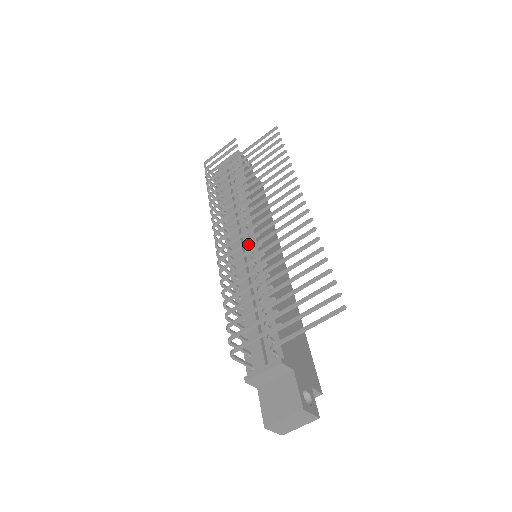
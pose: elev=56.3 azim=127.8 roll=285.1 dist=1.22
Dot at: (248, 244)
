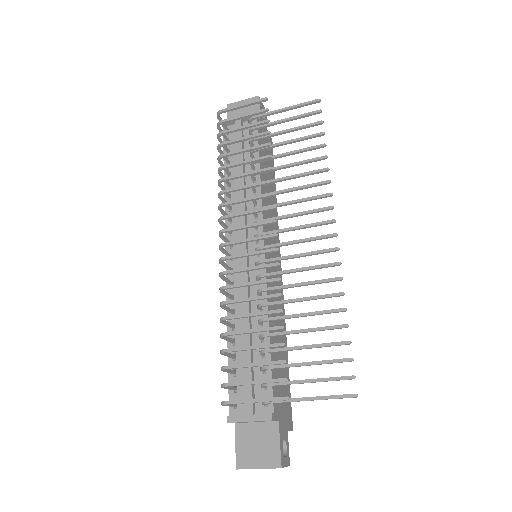
Dot at: occluded
